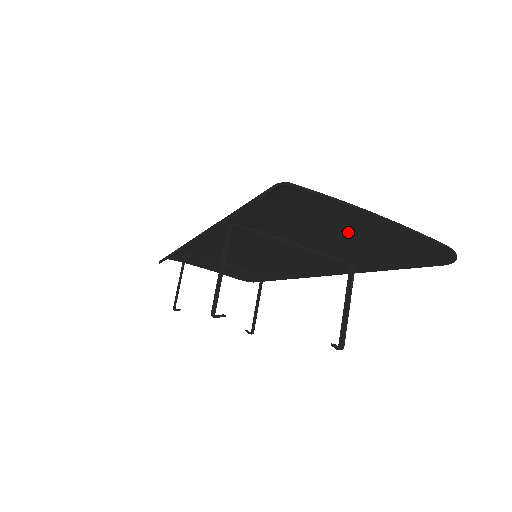
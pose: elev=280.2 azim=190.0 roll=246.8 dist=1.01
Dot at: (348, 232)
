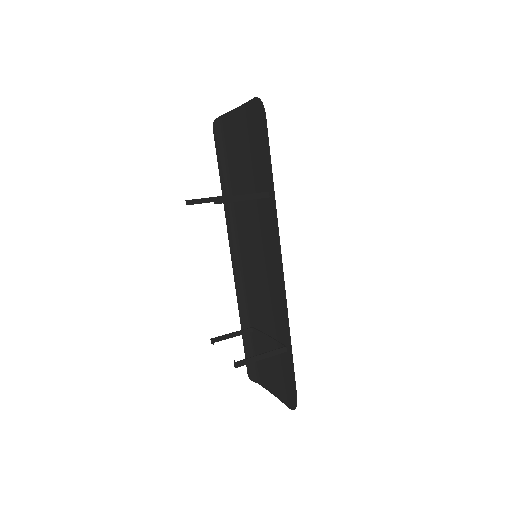
Dot at: (245, 140)
